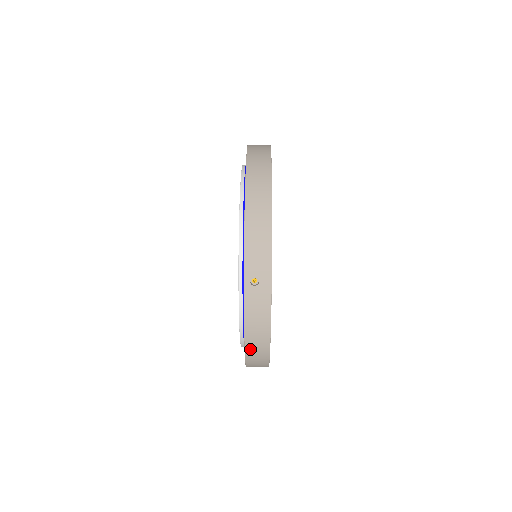
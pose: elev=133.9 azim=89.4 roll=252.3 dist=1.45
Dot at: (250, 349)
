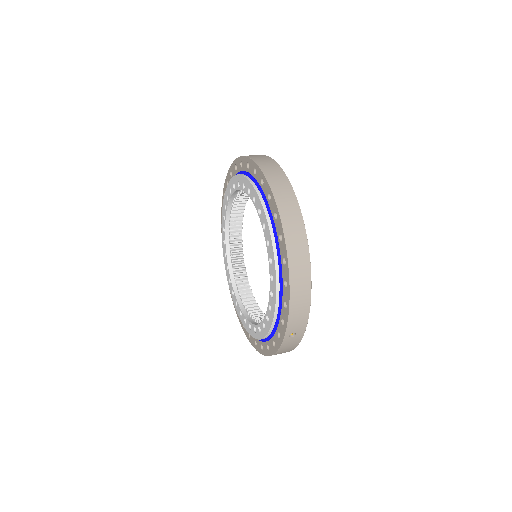
Dot at: occluded
